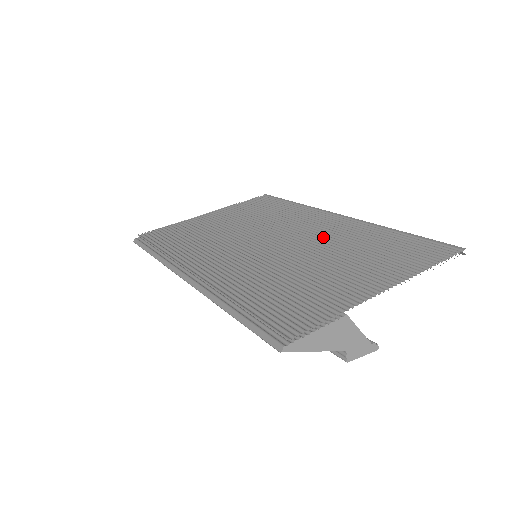
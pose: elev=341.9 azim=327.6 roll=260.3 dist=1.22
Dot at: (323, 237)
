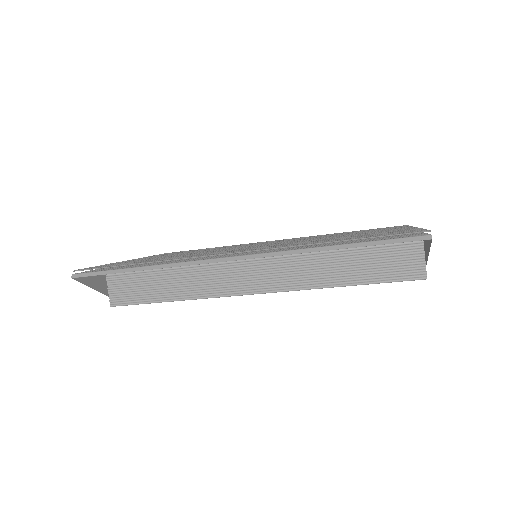
Dot at: occluded
